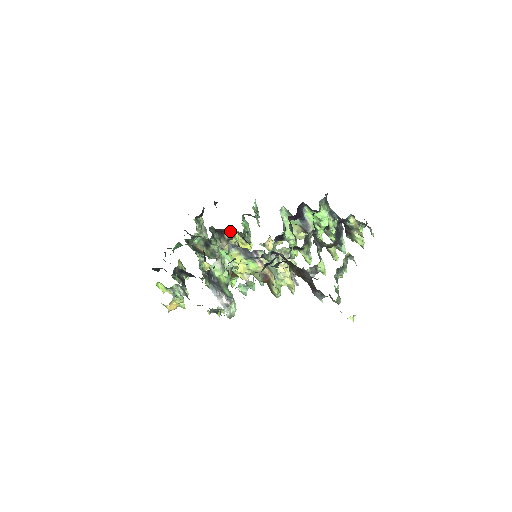
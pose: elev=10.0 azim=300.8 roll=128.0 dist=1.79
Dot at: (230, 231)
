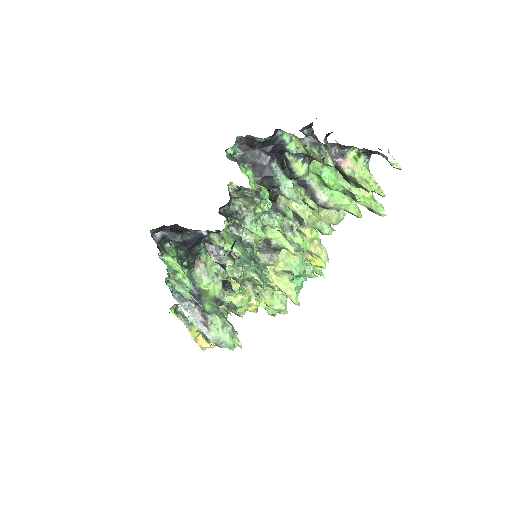
Dot at: occluded
